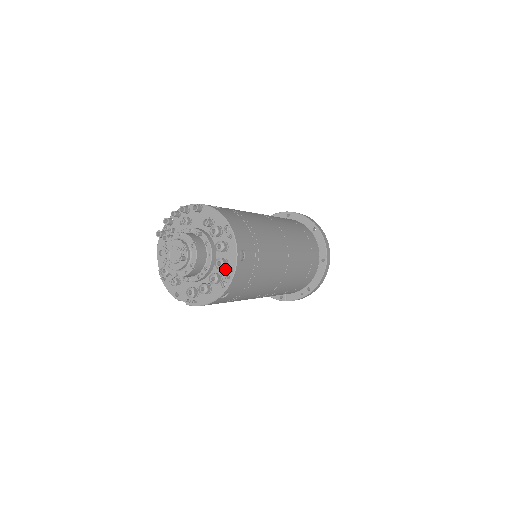
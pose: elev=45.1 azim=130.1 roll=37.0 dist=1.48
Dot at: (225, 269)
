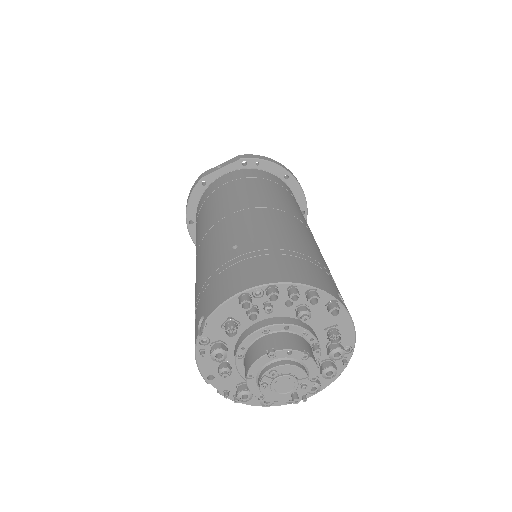
Dot at: occluded
